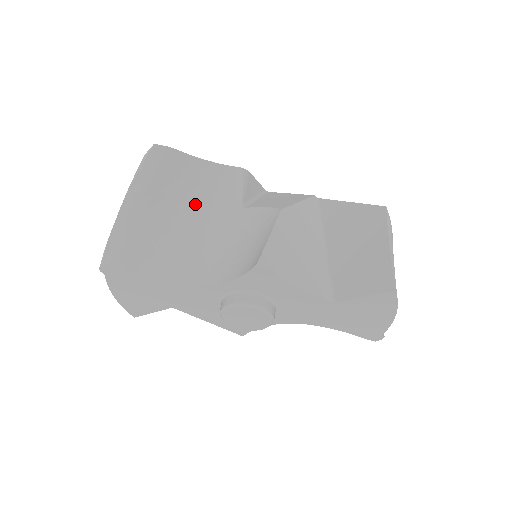
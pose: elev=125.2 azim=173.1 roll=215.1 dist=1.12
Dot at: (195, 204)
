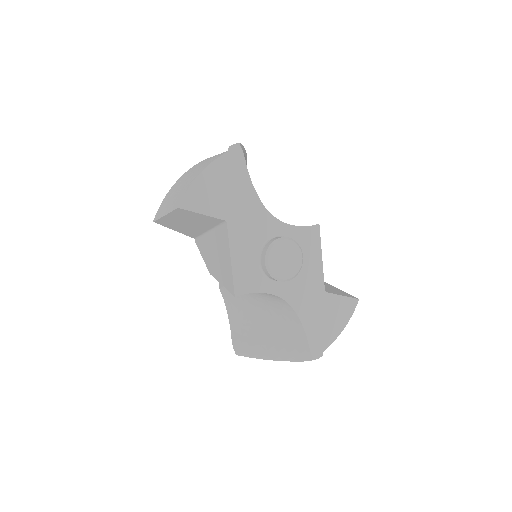
Dot at: occluded
